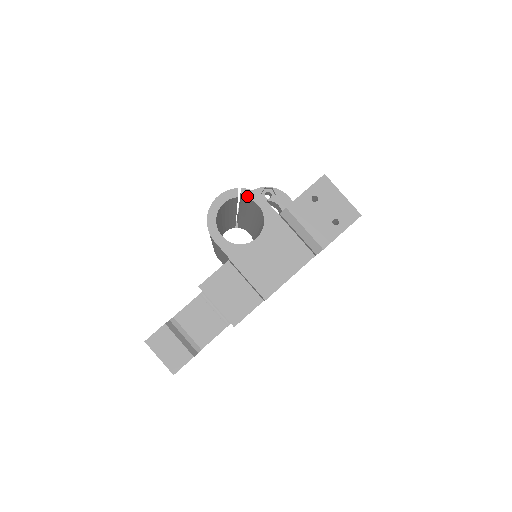
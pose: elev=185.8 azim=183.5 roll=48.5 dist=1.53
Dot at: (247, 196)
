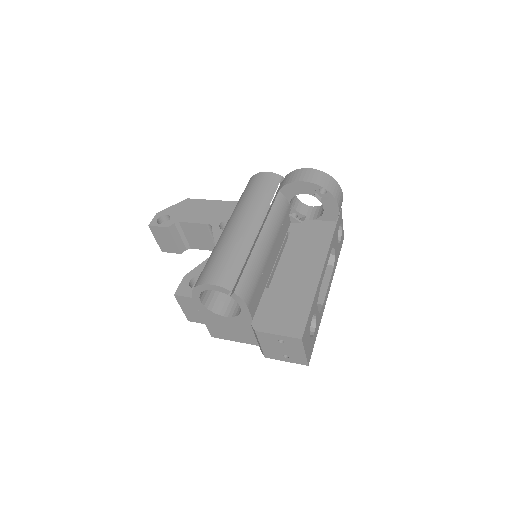
Dot at: (235, 299)
